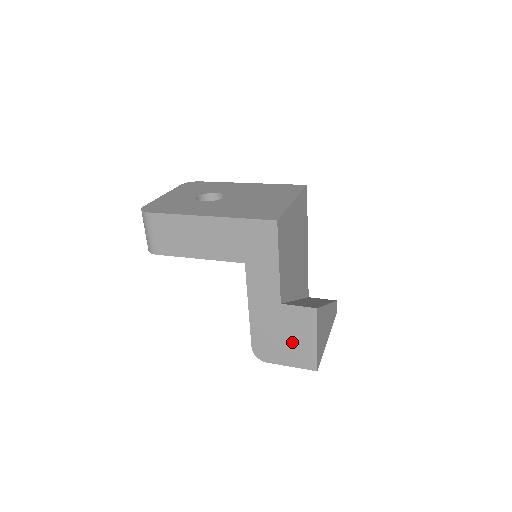
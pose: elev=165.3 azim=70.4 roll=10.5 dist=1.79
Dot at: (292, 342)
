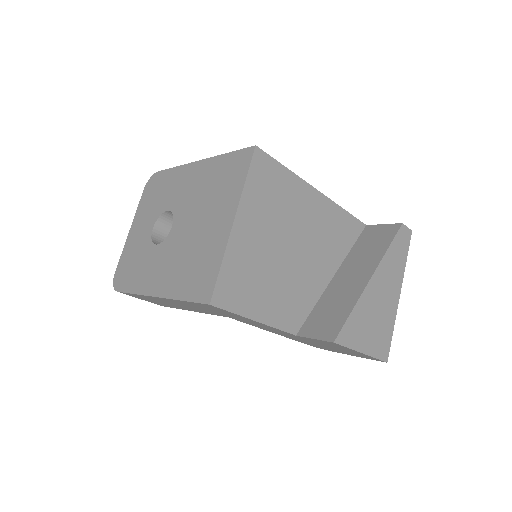
Dot at: occluded
